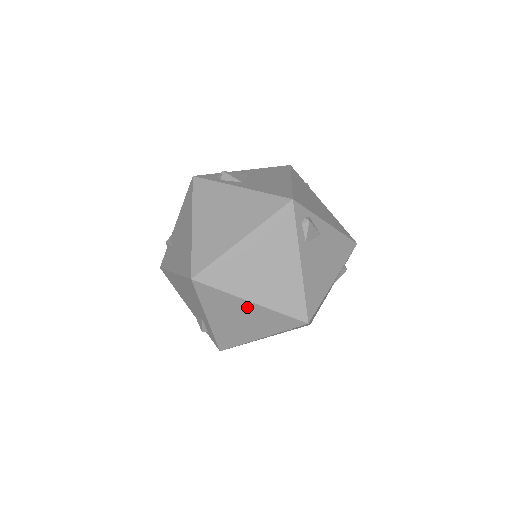
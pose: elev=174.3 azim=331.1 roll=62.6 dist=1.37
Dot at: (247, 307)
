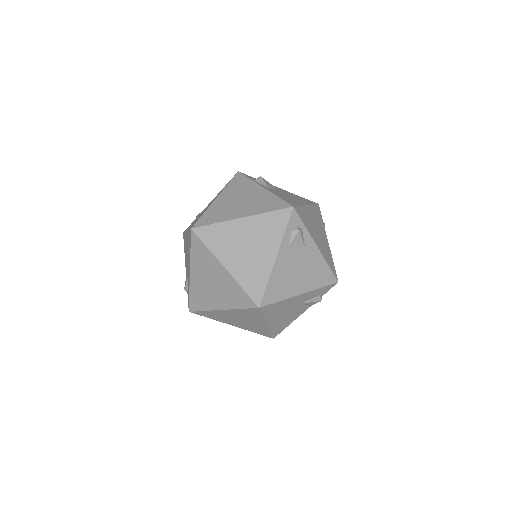
Dot at: (221, 272)
